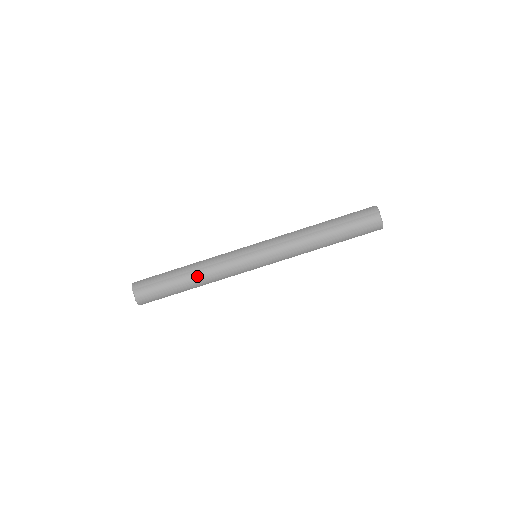
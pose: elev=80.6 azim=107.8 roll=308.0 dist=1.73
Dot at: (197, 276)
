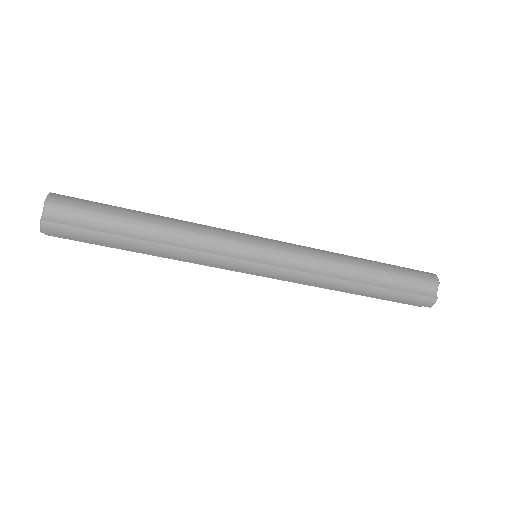
Dot at: (161, 236)
